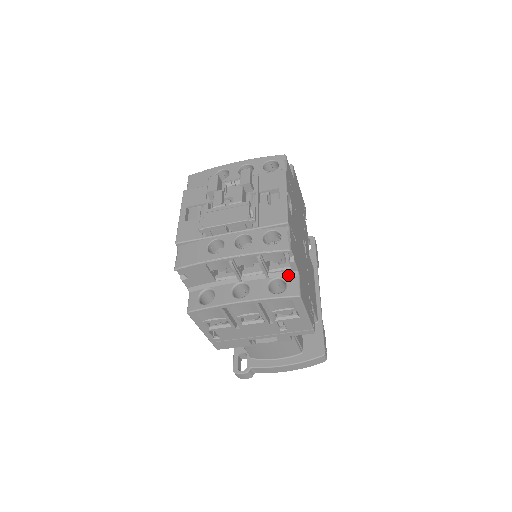
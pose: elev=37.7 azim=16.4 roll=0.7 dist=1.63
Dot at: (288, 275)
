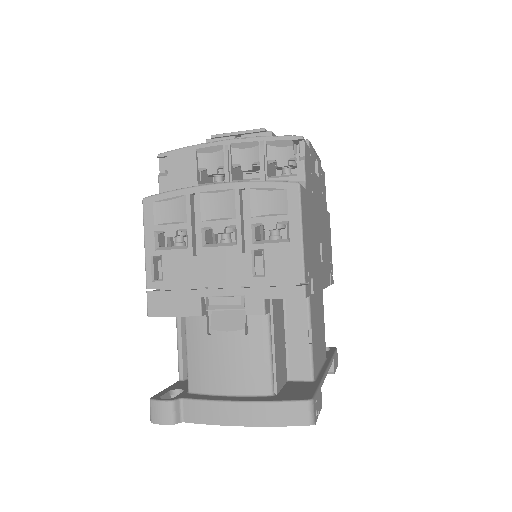
Dot at: occluded
